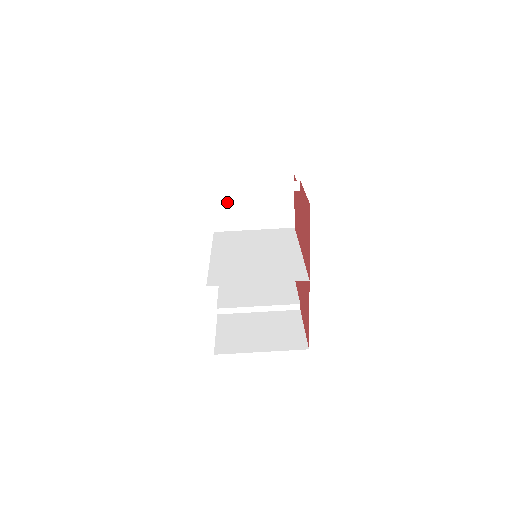
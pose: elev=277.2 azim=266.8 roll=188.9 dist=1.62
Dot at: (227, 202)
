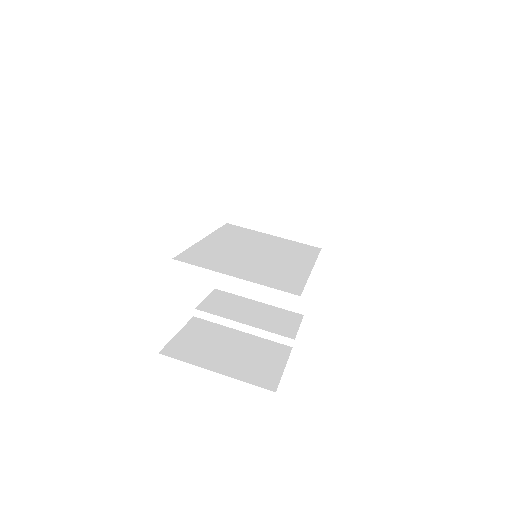
Dot at: (252, 192)
